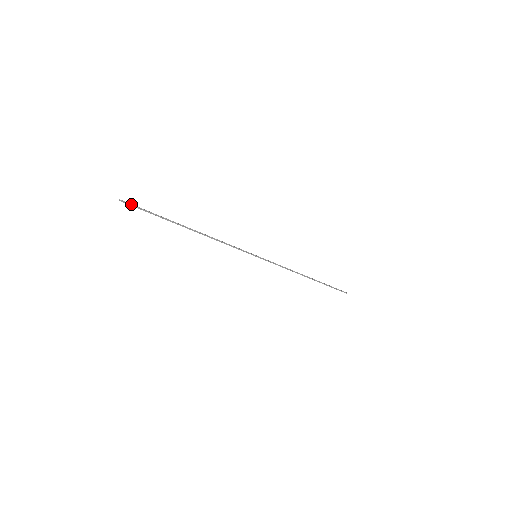
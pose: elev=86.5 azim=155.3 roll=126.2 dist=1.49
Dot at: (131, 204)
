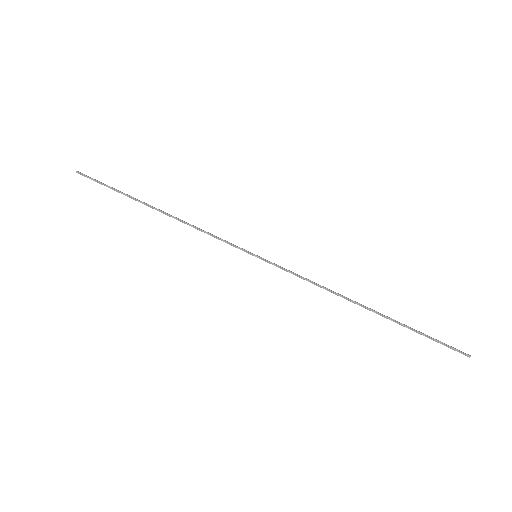
Dot at: (88, 176)
